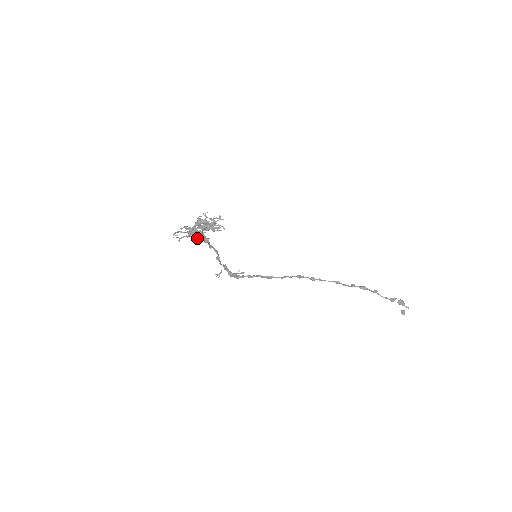
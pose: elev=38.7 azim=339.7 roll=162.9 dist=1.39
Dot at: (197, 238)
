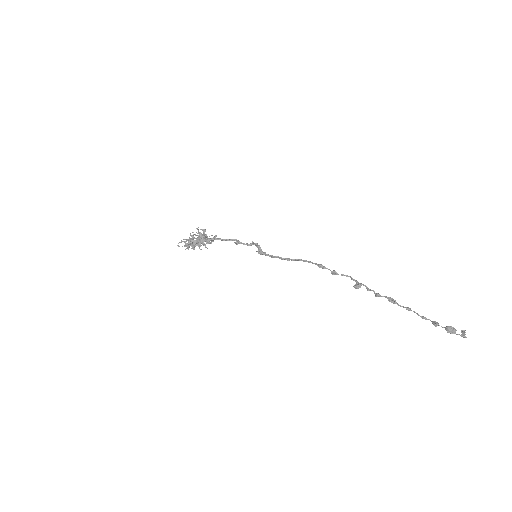
Dot at: (193, 249)
